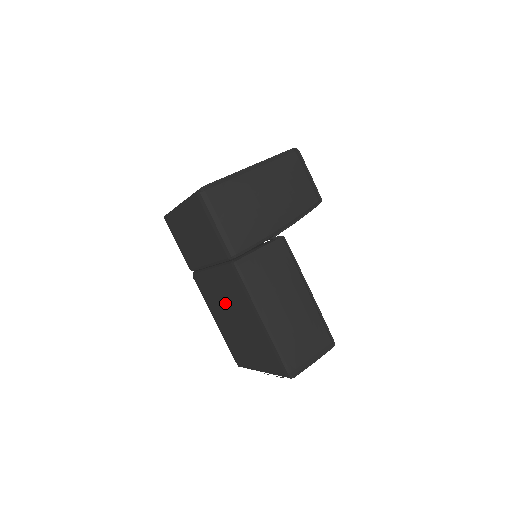
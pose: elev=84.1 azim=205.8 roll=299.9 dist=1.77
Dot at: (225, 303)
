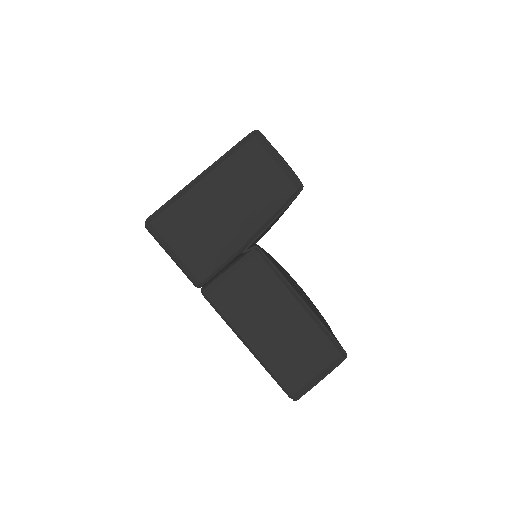
Dot at: occluded
